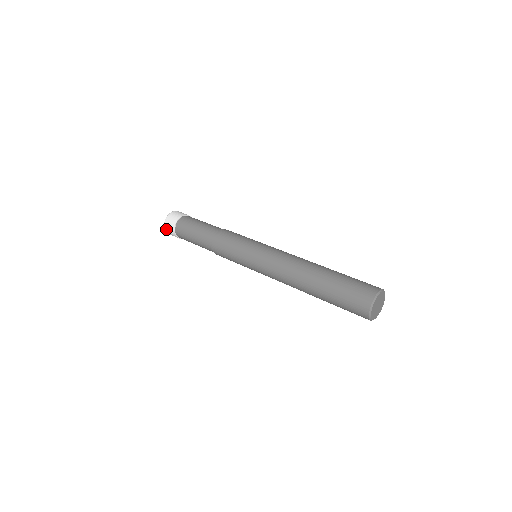
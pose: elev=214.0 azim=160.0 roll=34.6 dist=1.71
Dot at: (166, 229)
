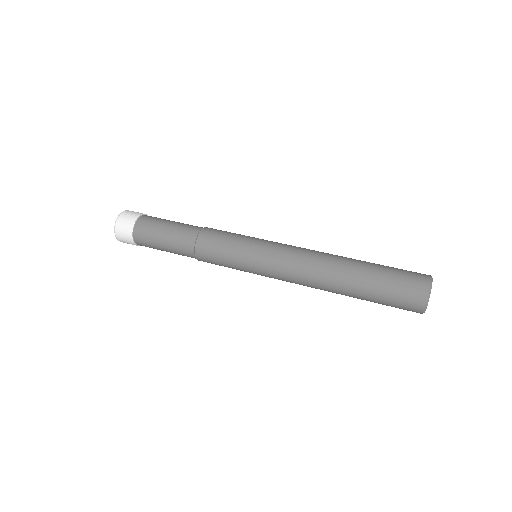
Dot at: occluded
